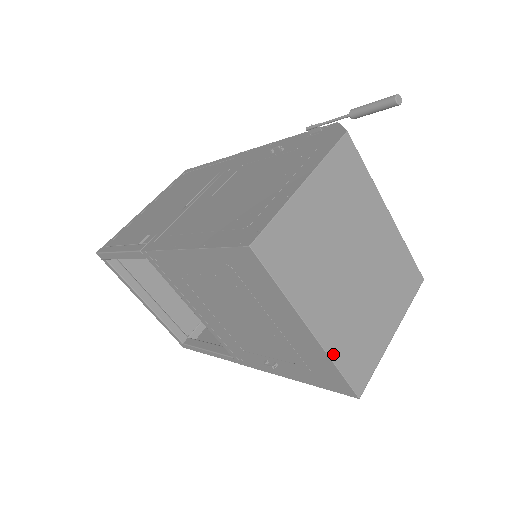
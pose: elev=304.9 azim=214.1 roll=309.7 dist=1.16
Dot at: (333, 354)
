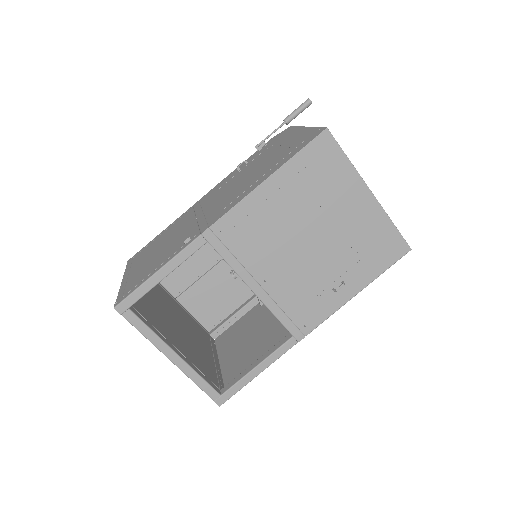
Dot at: (386, 214)
